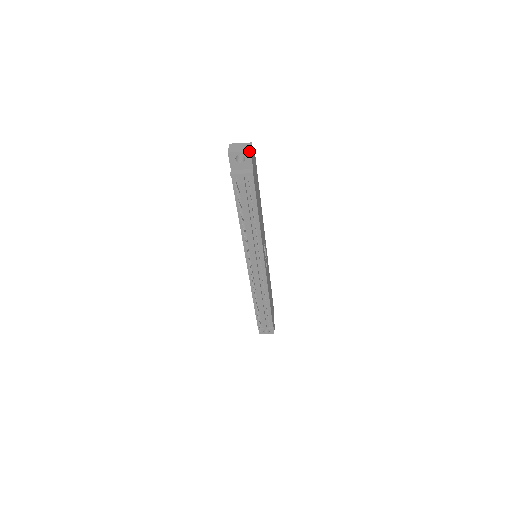
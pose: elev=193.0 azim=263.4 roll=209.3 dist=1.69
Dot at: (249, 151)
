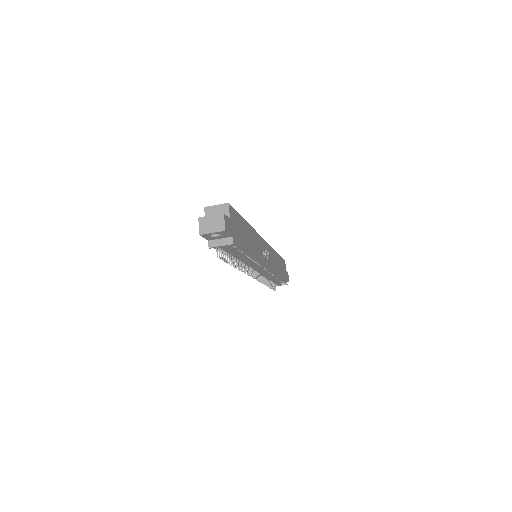
Dot at: (223, 231)
